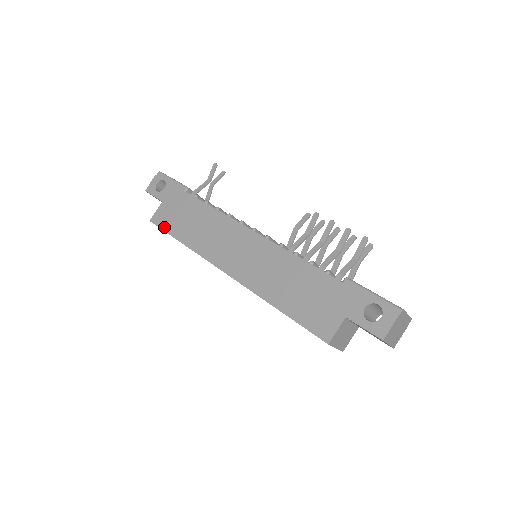
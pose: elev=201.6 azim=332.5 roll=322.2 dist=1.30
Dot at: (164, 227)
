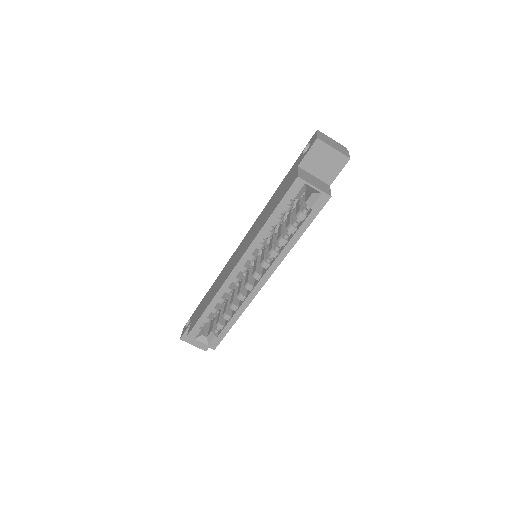
Dot at: (195, 322)
